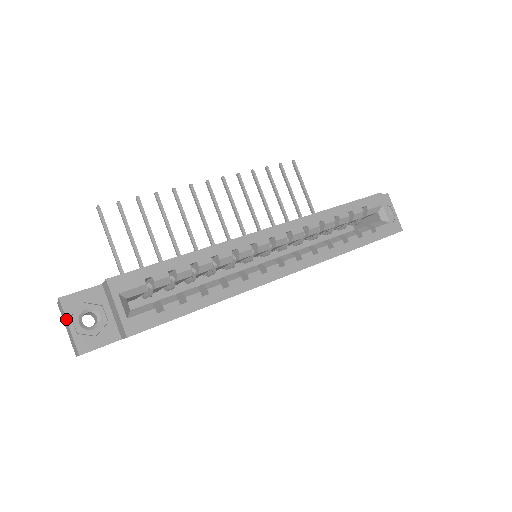
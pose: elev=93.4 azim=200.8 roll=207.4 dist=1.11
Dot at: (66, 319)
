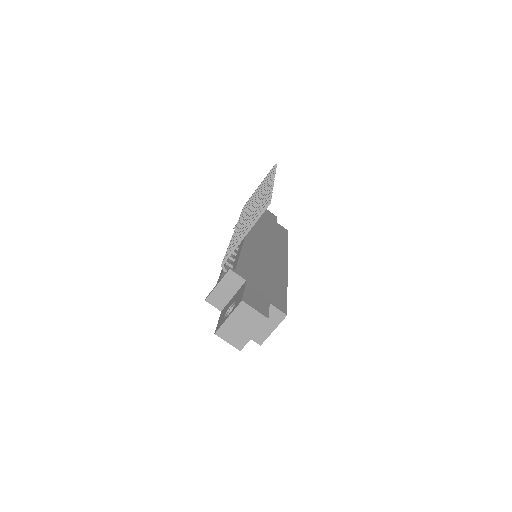
Dot at: occluded
